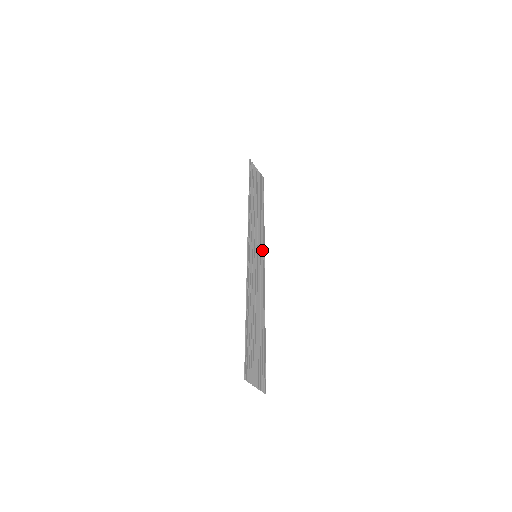
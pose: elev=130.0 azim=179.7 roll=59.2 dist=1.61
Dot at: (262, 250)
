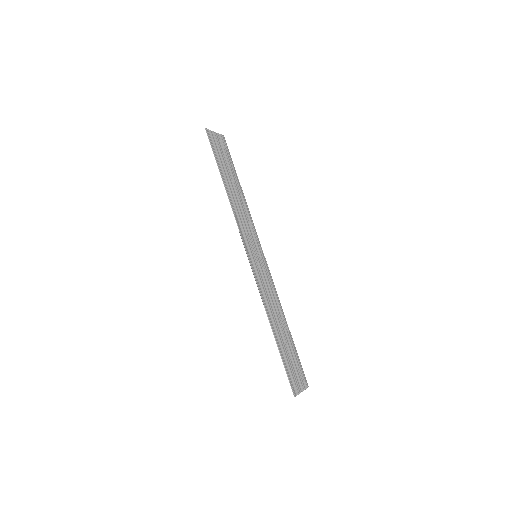
Dot at: (257, 240)
